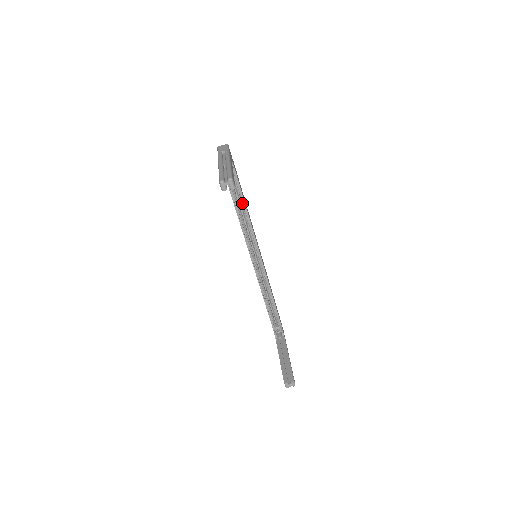
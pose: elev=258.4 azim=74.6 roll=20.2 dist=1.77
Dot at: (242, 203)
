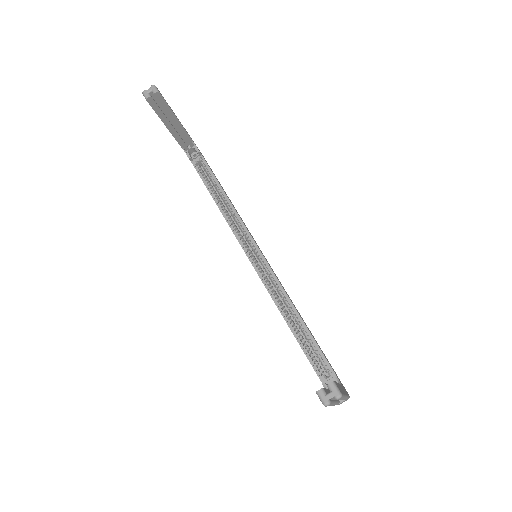
Dot at: (221, 194)
